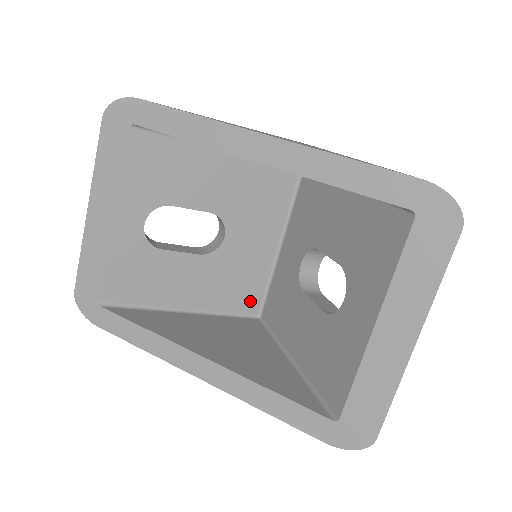
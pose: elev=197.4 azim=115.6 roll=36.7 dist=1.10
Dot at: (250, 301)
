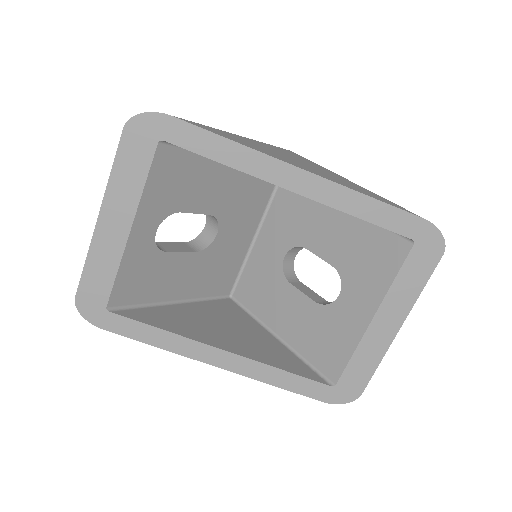
Dot at: (226, 284)
